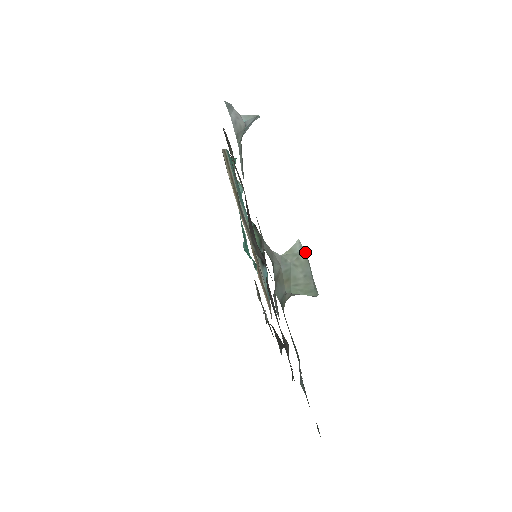
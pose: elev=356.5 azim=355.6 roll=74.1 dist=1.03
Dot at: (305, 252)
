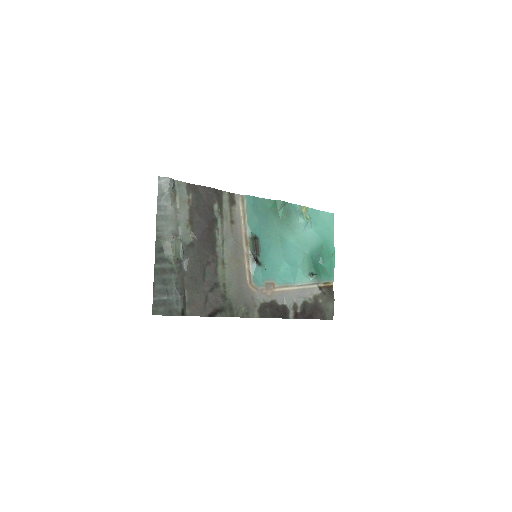
Dot at: occluded
